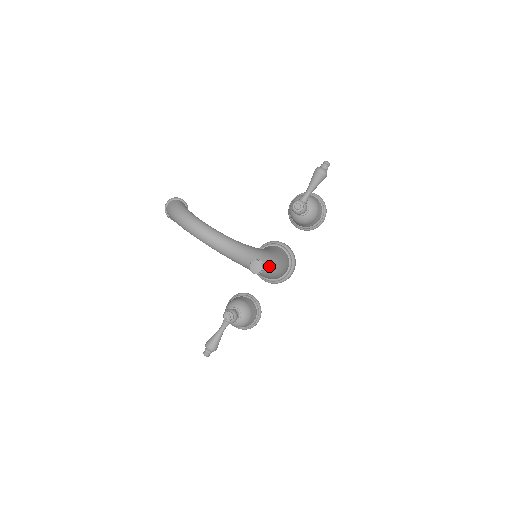
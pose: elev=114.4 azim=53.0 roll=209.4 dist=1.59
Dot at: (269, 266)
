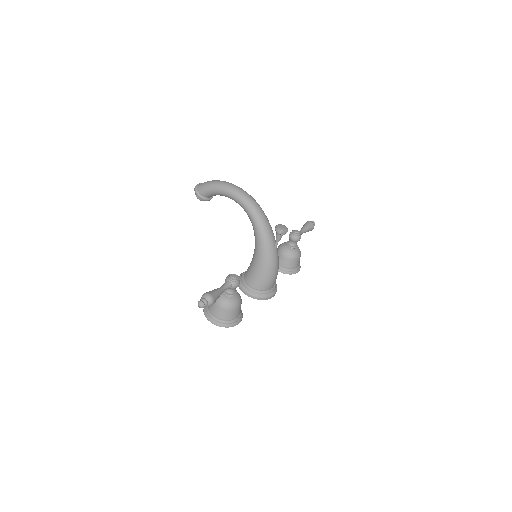
Dot at: (277, 252)
